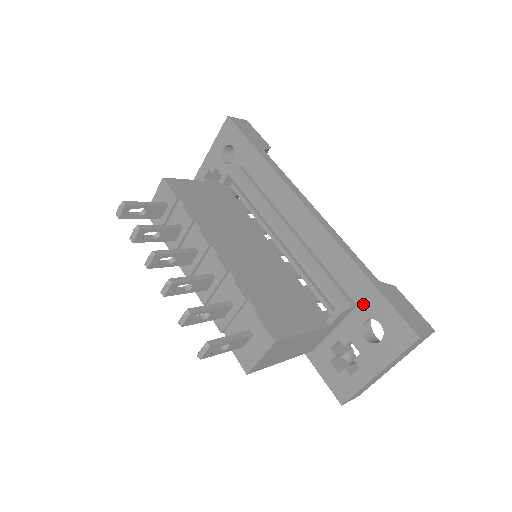
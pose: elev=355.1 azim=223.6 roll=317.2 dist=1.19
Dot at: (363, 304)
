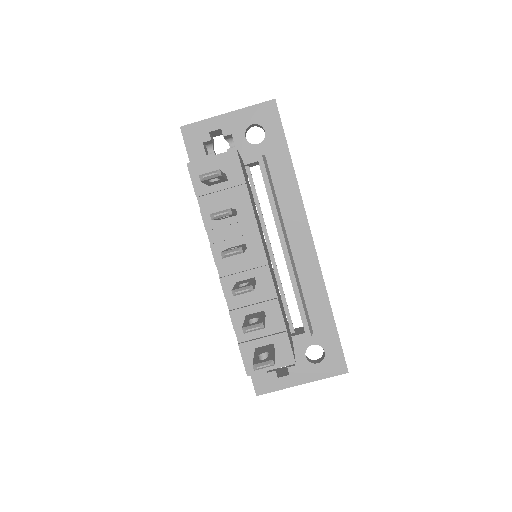
Dot at: (319, 333)
